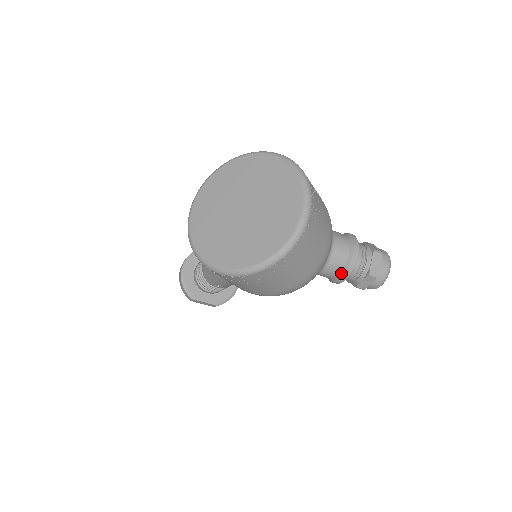
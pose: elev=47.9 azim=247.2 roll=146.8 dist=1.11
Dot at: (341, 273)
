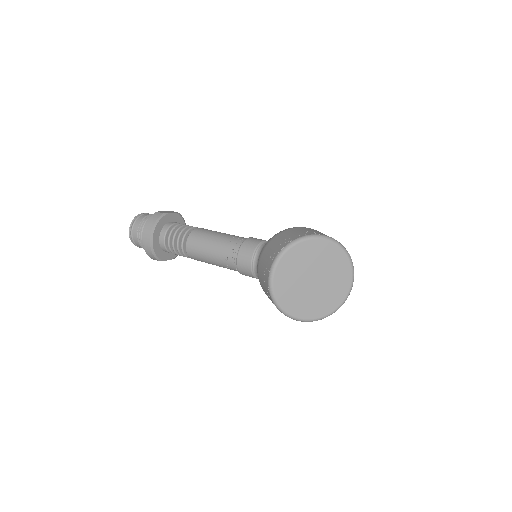
Dot at: occluded
